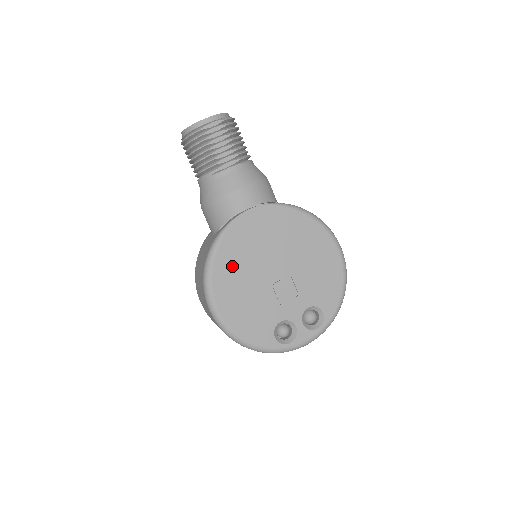
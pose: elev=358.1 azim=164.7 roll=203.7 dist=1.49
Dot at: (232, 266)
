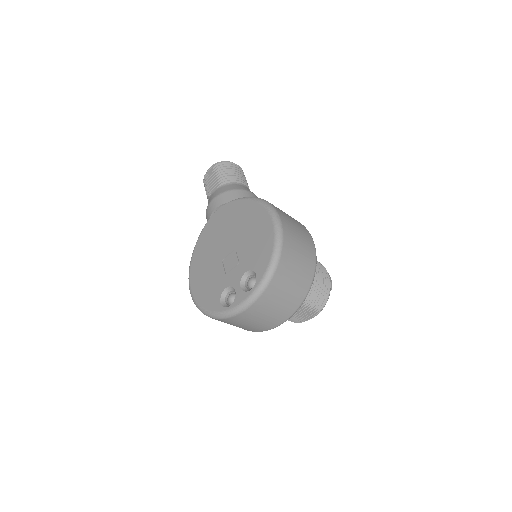
Dot at: (202, 253)
